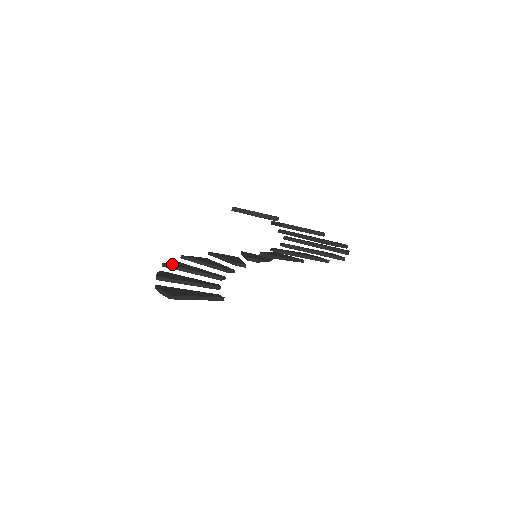
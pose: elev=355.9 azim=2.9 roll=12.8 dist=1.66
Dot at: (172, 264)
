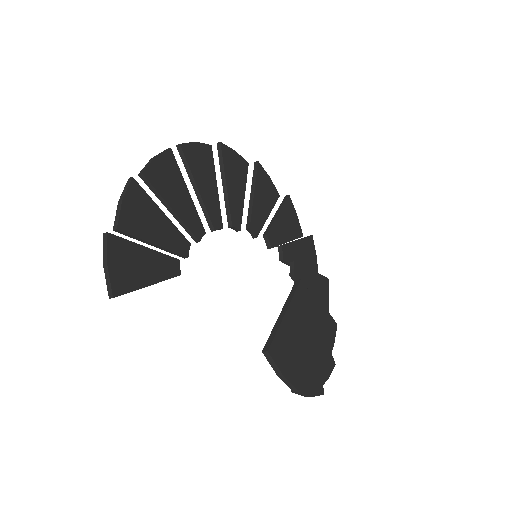
Dot at: (155, 176)
